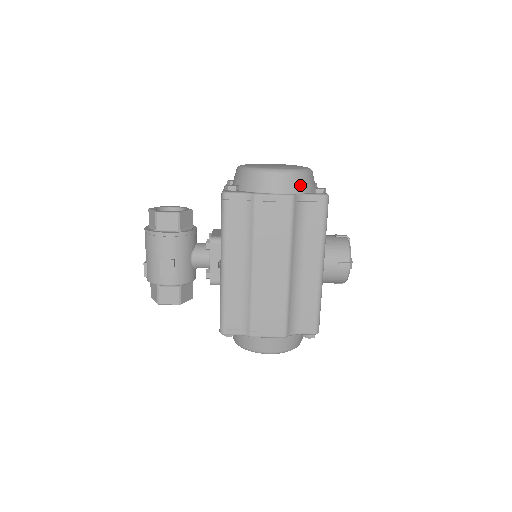
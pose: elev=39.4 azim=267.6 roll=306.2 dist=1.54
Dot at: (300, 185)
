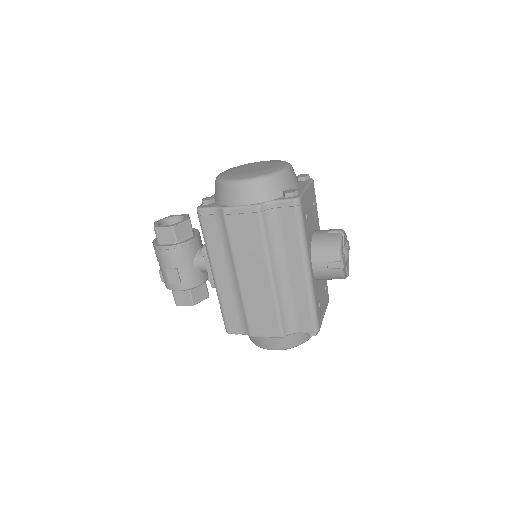
Dot at: (267, 192)
